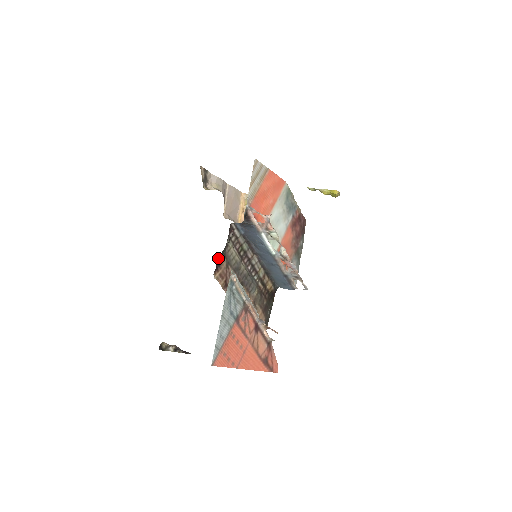
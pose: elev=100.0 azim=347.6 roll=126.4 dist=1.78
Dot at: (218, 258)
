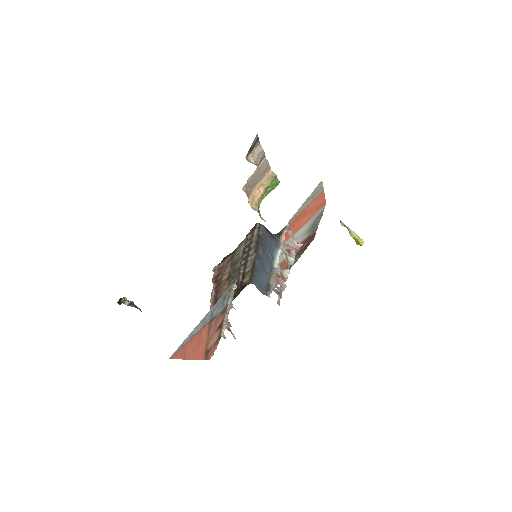
Dot at: occluded
